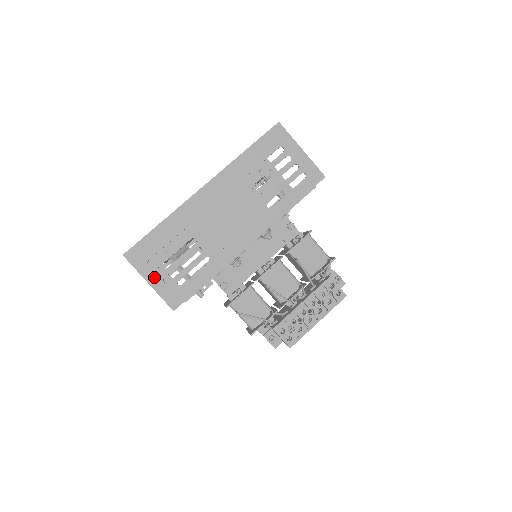
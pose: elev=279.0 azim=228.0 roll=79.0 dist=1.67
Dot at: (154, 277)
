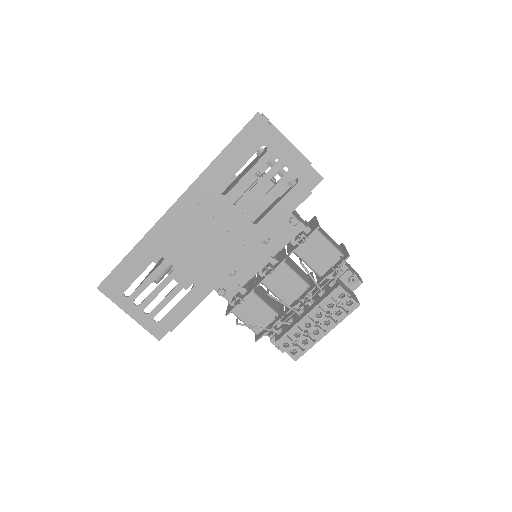
Dot at: (133, 308)
